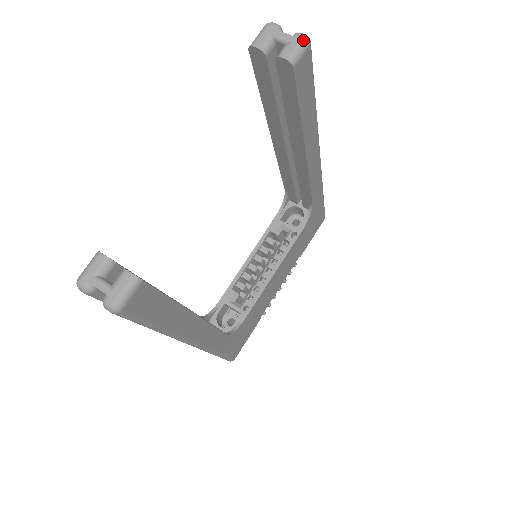
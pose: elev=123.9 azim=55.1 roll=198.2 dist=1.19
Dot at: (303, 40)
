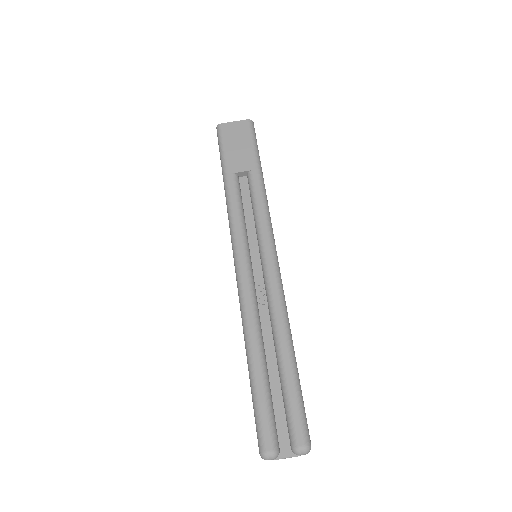
Dot at: occluded
